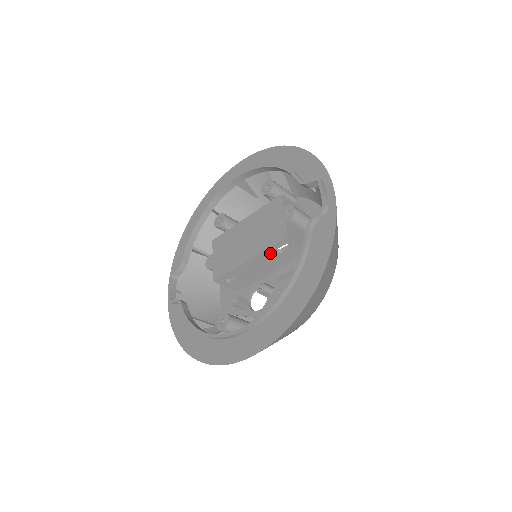
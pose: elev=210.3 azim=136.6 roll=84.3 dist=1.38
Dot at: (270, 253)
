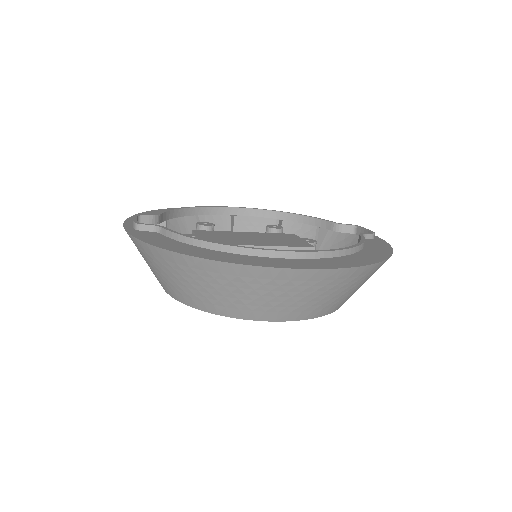
Dot at: occluded
